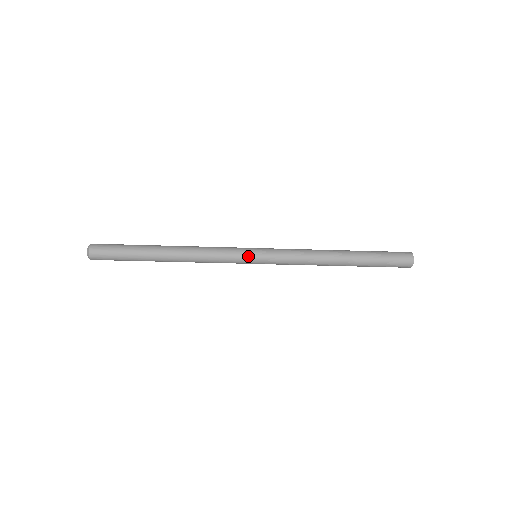
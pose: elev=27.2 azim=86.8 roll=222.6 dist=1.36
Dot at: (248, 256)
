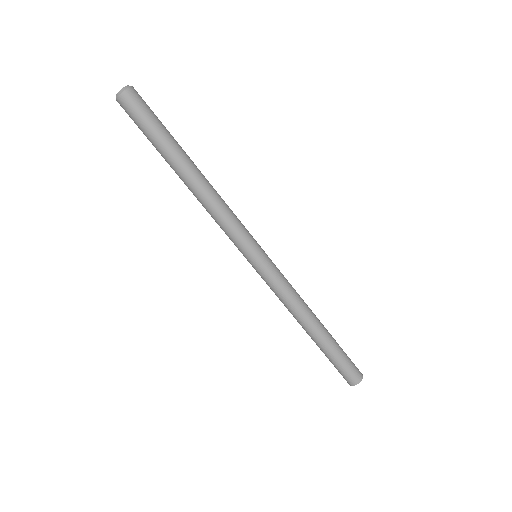
Dot at: (251, 251)
